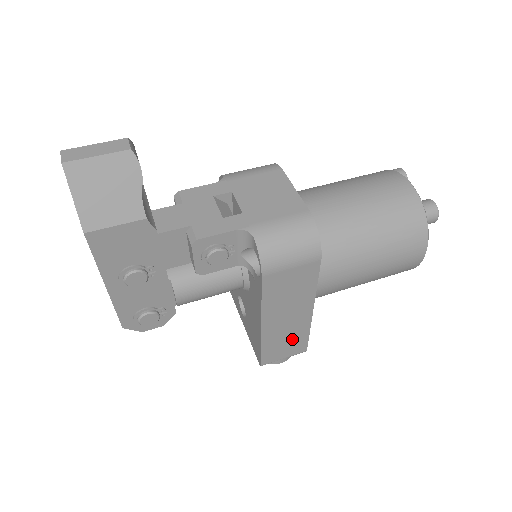
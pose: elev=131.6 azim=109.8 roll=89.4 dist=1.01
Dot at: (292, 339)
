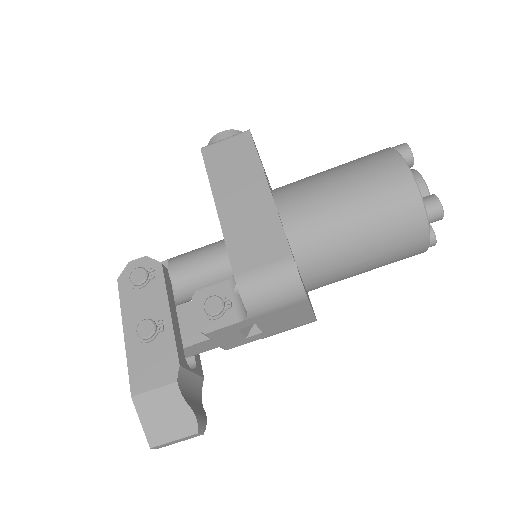
Dot at: occluded
